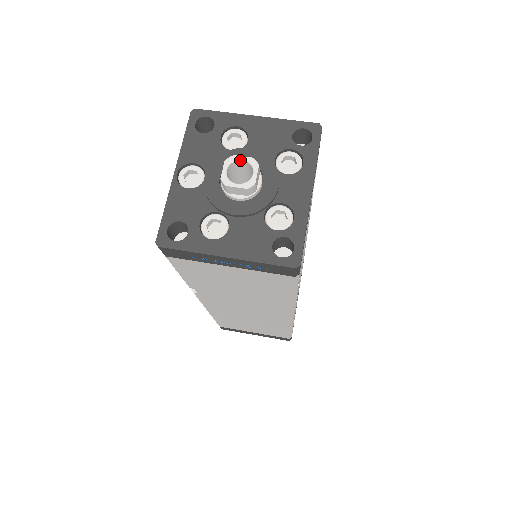
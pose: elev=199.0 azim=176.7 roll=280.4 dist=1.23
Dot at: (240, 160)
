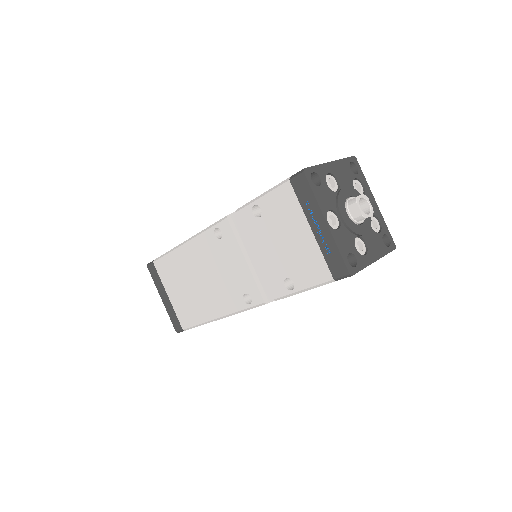
Dot at: (360, 198)
